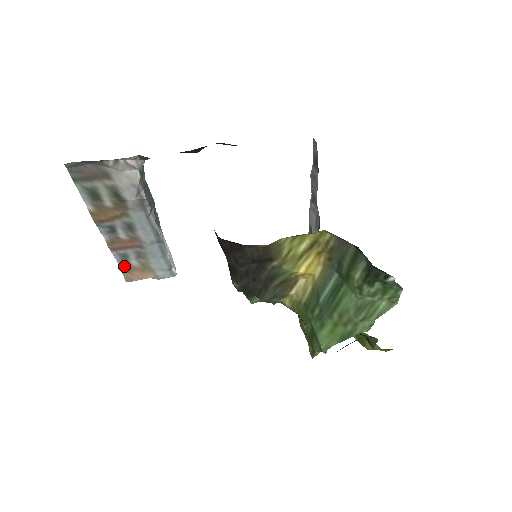
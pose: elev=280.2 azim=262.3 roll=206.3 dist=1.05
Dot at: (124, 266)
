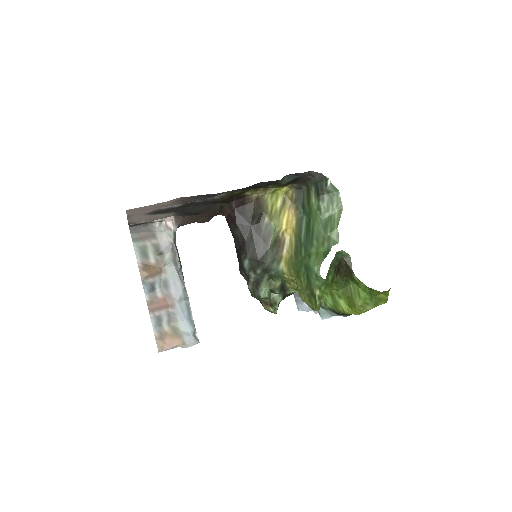
Dot at: (158, 333)
